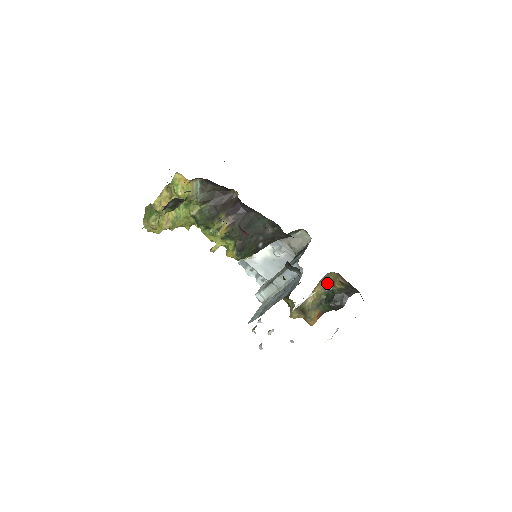
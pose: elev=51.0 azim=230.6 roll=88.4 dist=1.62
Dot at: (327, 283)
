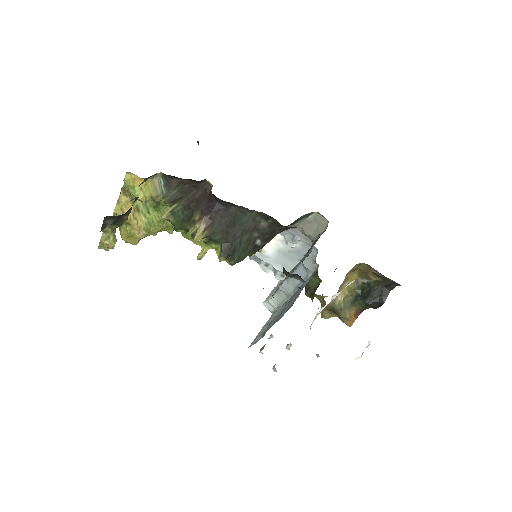
Dot at: occluded
